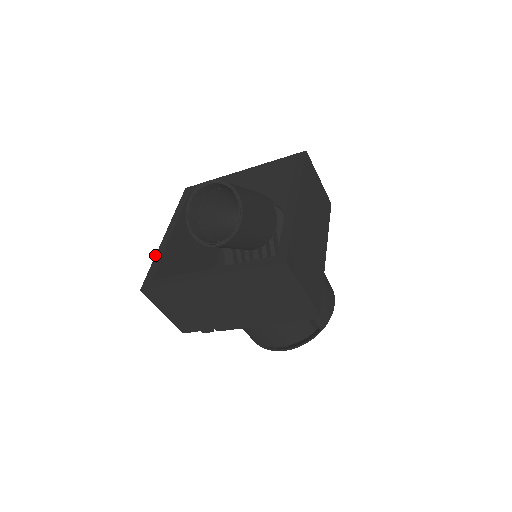
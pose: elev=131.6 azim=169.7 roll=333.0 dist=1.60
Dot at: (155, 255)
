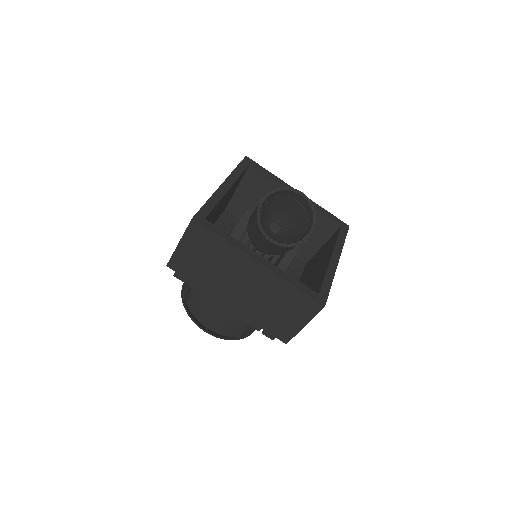
Dot at: (211, 196)
